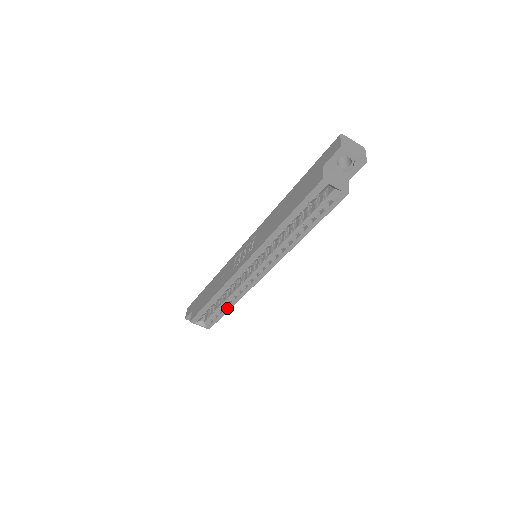
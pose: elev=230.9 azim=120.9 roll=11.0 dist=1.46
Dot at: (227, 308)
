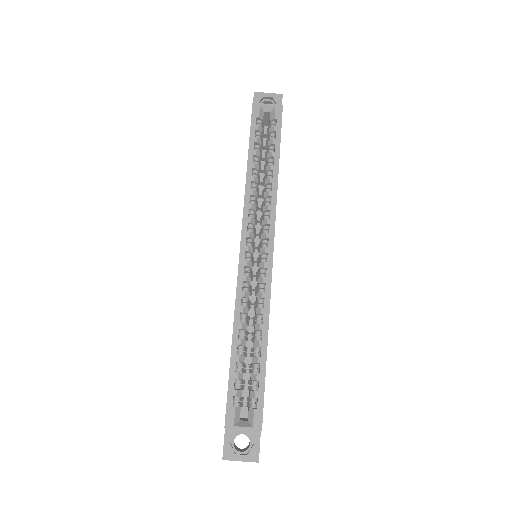
Dot at: (262, 351)
